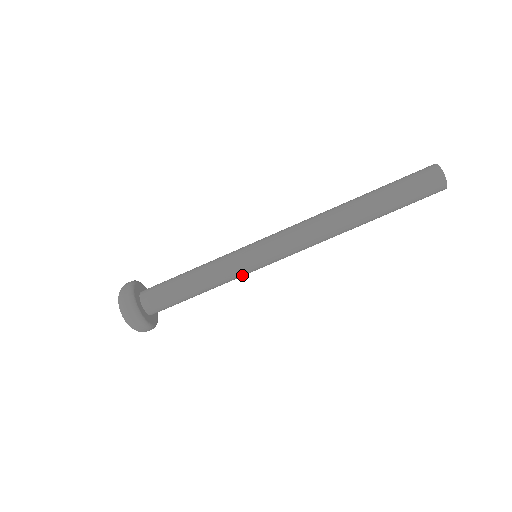
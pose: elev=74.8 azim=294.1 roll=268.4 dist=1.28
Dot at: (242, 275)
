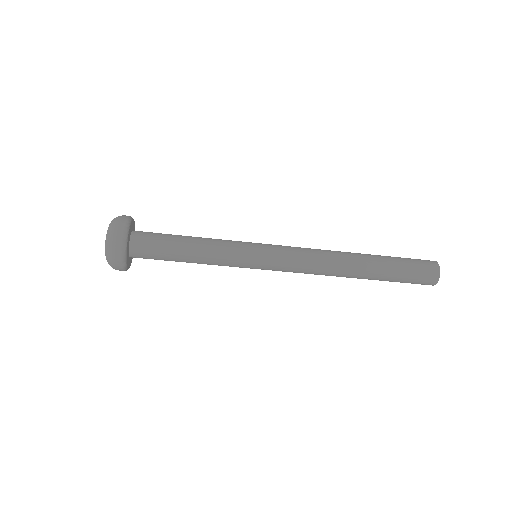
Dot at: (235, 266)
